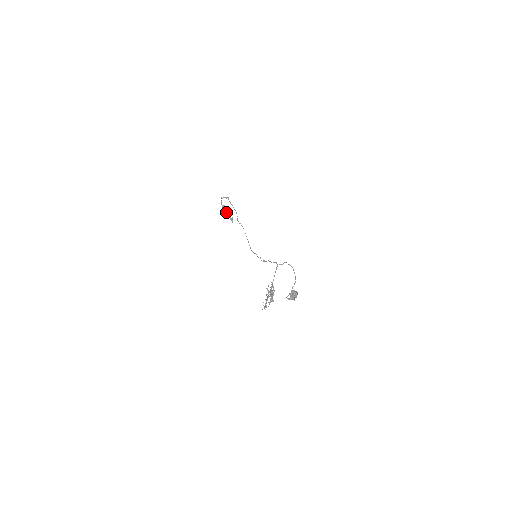
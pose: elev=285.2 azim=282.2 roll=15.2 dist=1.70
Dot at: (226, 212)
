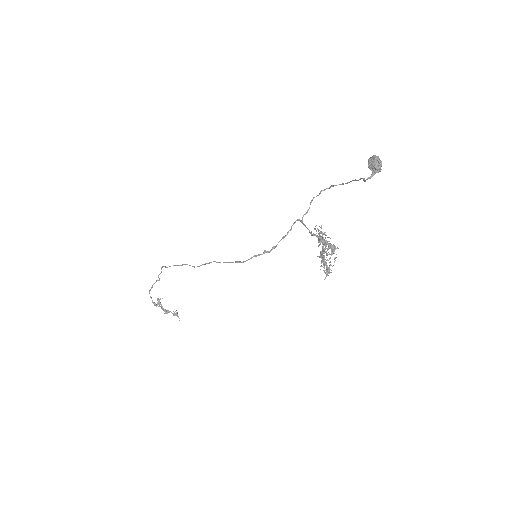
Dot at: (164, 309)
